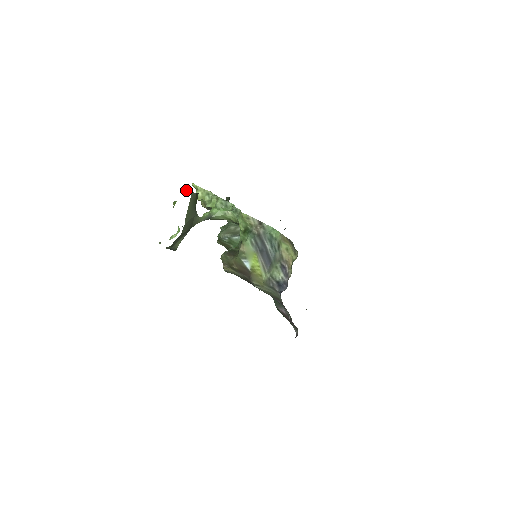
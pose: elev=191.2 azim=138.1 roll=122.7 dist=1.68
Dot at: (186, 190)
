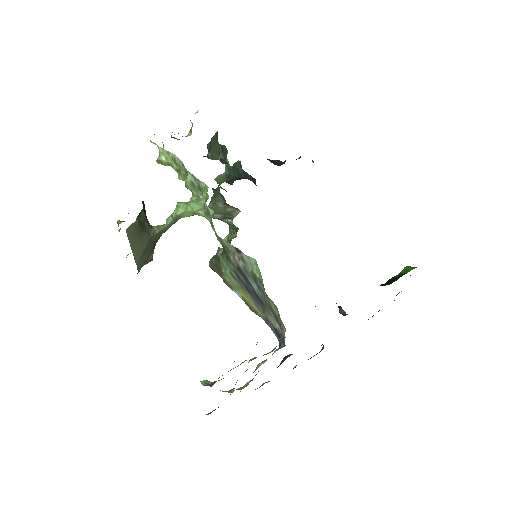
Dot at: occluded
